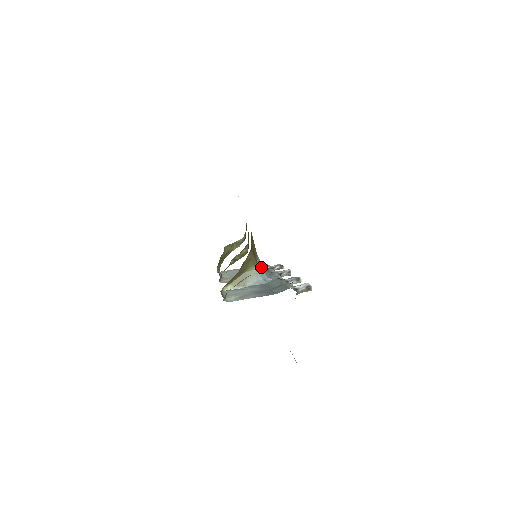
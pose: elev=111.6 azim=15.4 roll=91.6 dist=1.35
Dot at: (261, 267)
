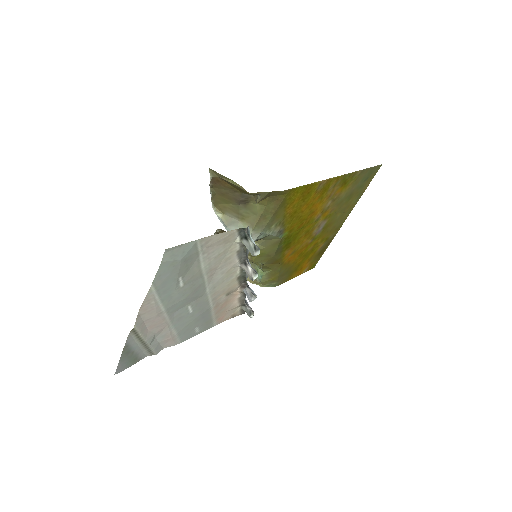
Dot at: occluded
